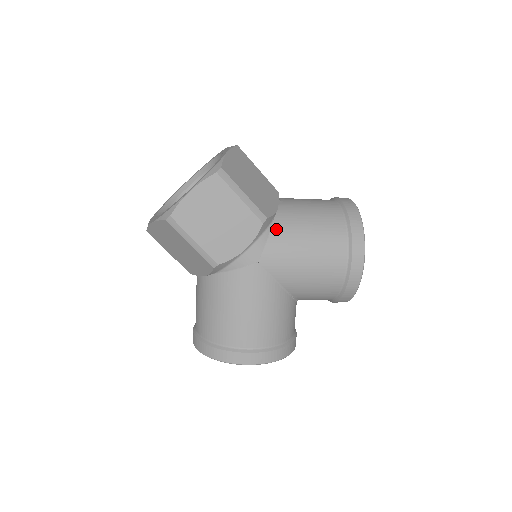
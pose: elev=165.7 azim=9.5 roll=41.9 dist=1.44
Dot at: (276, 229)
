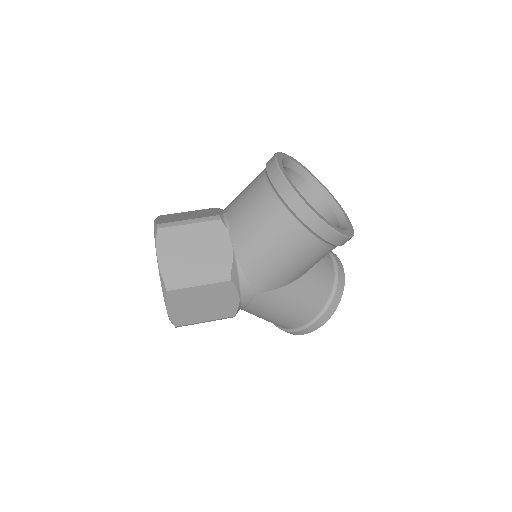
Dot at: (245, 266)
